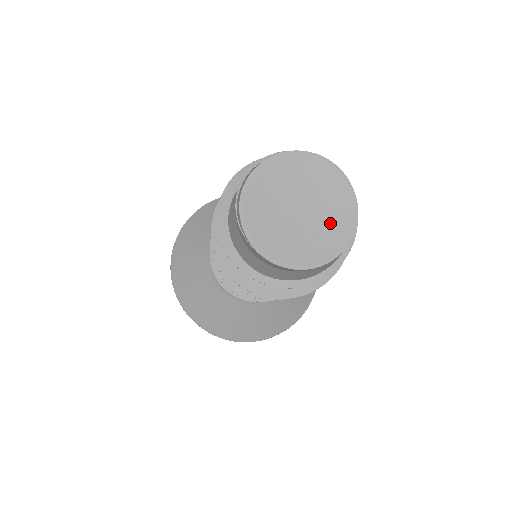
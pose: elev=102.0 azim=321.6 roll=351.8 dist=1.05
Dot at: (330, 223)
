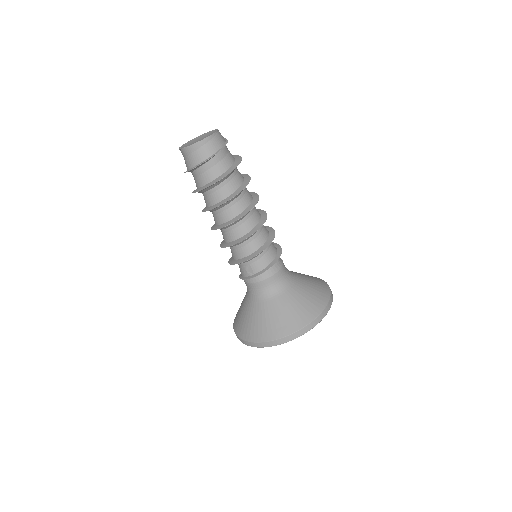
Dot at: occluded
